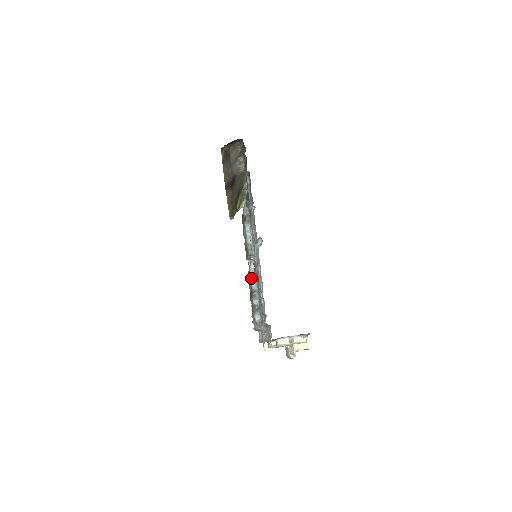
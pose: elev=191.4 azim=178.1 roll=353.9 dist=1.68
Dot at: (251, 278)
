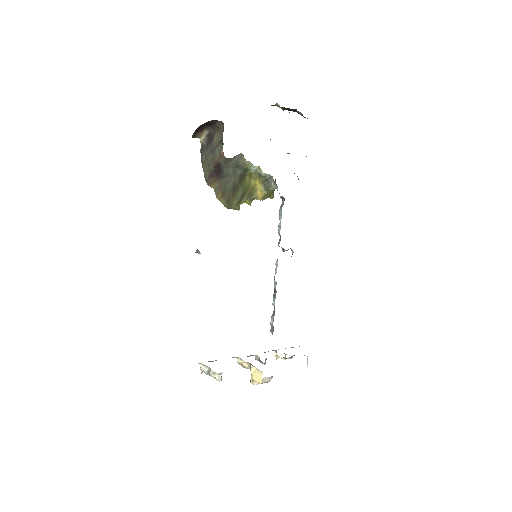
Dot at: occluded
